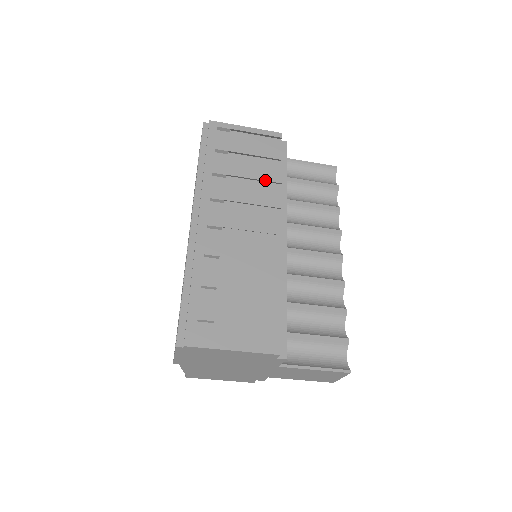
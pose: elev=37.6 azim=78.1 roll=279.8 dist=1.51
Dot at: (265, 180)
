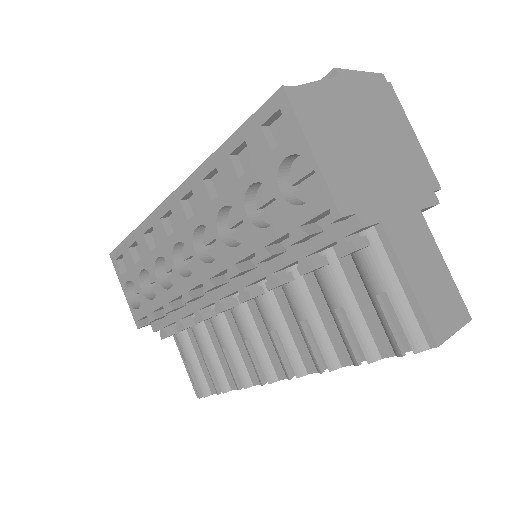
Dot at: occluded
